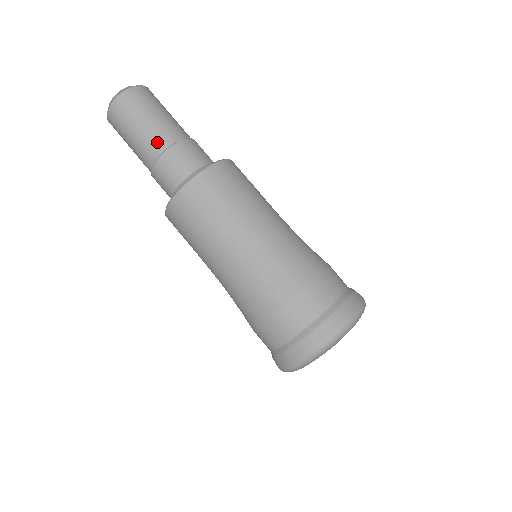
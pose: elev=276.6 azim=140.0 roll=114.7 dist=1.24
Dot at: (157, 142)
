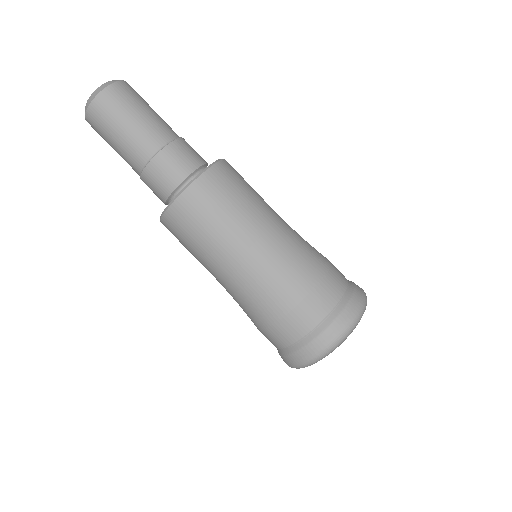
Dot at: (147, 144)
